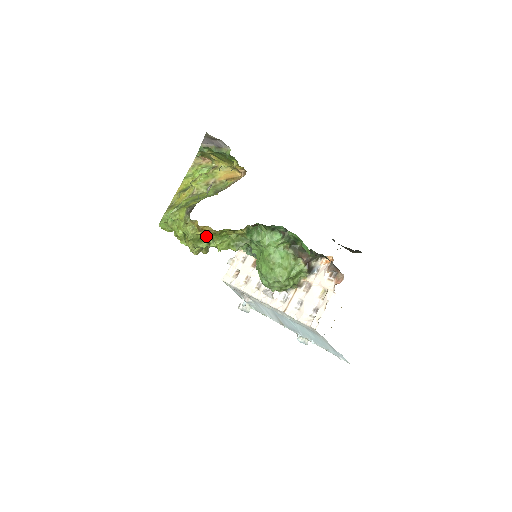
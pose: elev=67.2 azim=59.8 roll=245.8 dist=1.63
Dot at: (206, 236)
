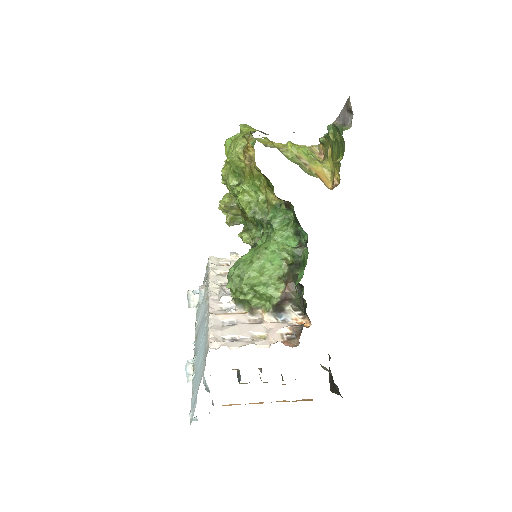
Dot at: (244, 171)
